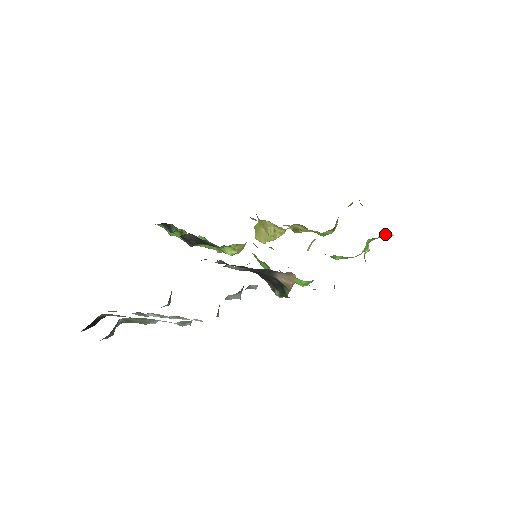
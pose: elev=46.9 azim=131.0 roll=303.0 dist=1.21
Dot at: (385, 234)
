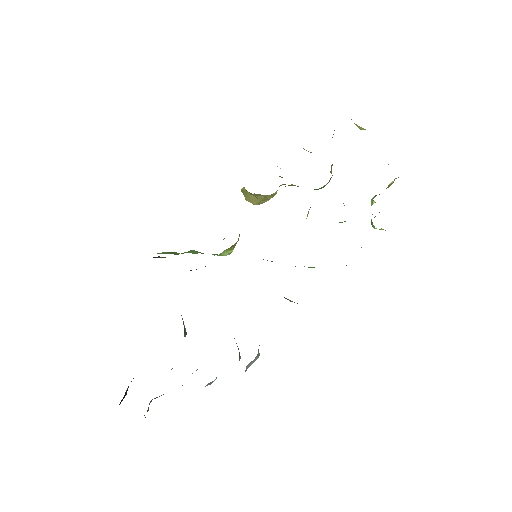
Dot at: (390, 184)
